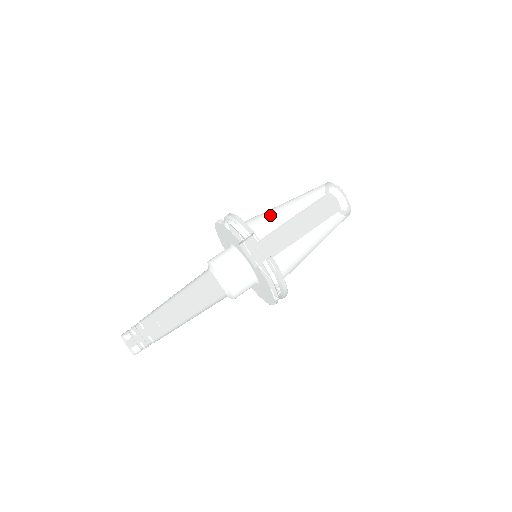
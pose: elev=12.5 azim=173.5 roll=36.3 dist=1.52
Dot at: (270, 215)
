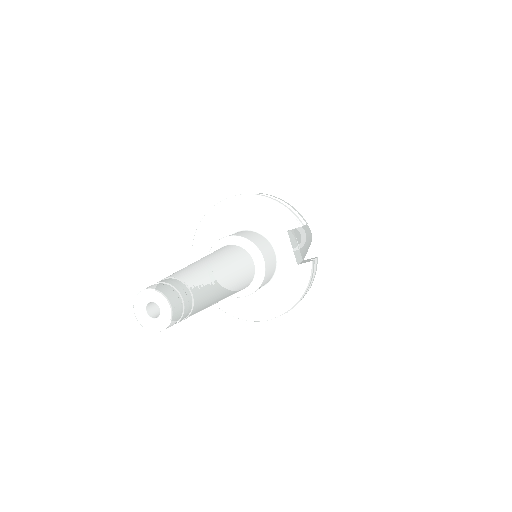
Dot at: occluded
